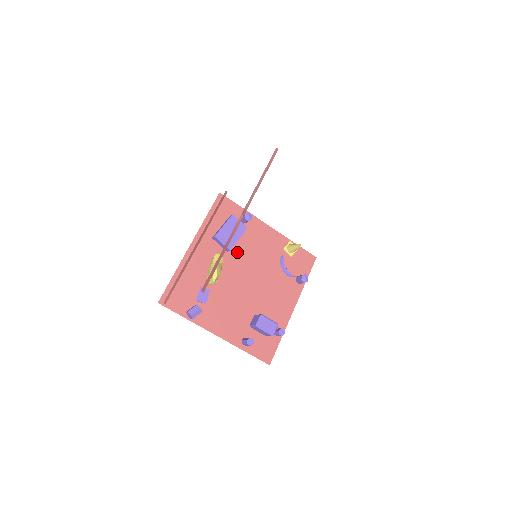
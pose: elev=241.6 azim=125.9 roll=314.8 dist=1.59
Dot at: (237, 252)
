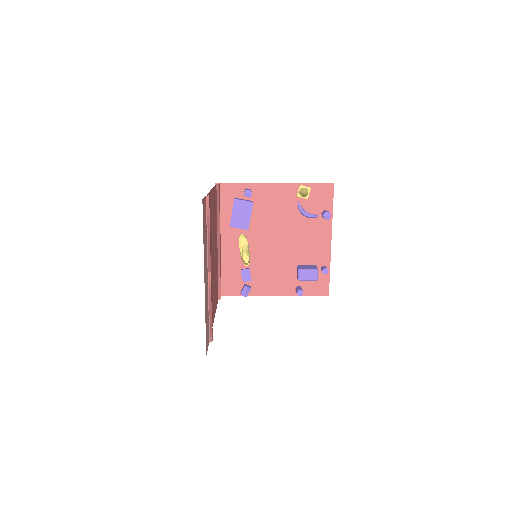
Dot at: (257, 224)
